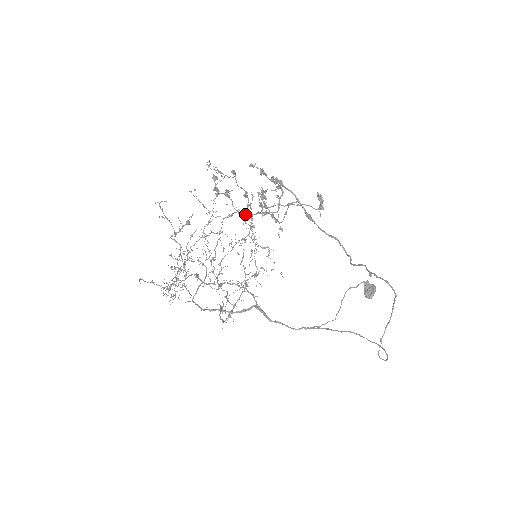
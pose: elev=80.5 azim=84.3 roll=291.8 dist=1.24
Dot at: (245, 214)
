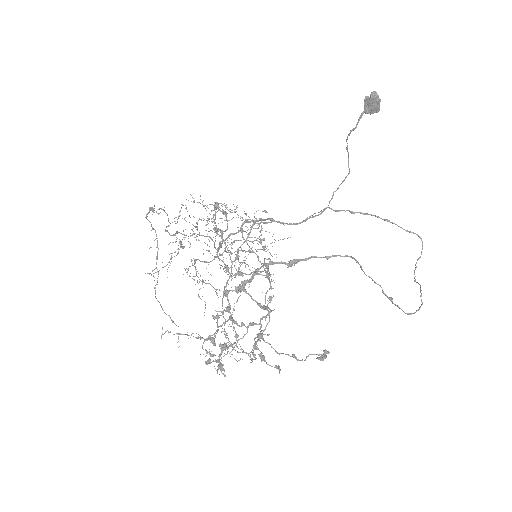
Dot at: (247, 329)
